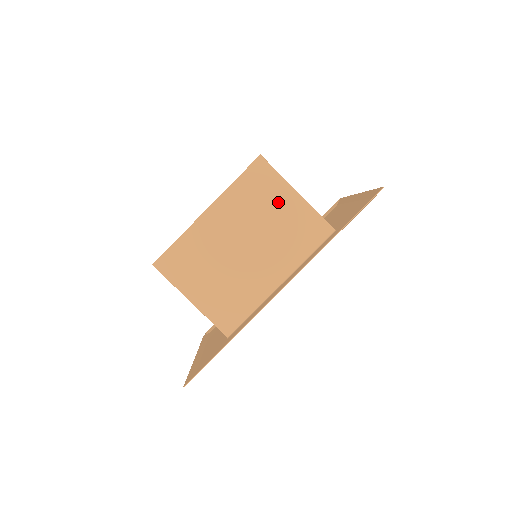
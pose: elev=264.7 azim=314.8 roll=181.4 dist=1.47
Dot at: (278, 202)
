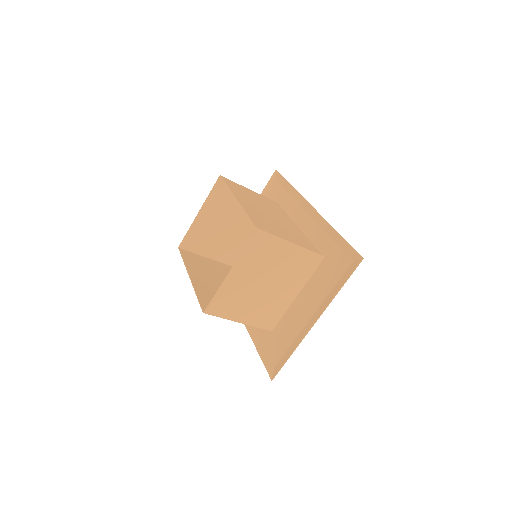
Dot at: occluded
